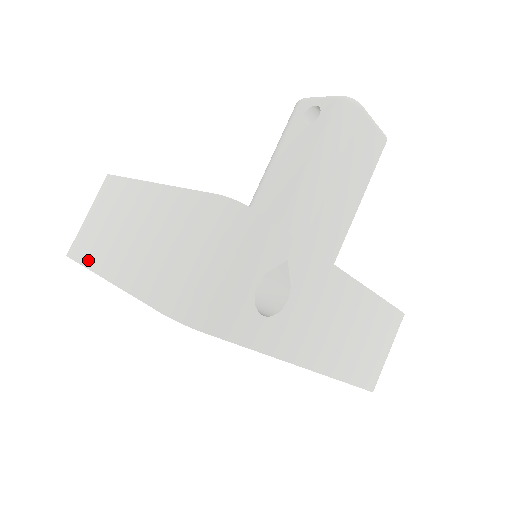
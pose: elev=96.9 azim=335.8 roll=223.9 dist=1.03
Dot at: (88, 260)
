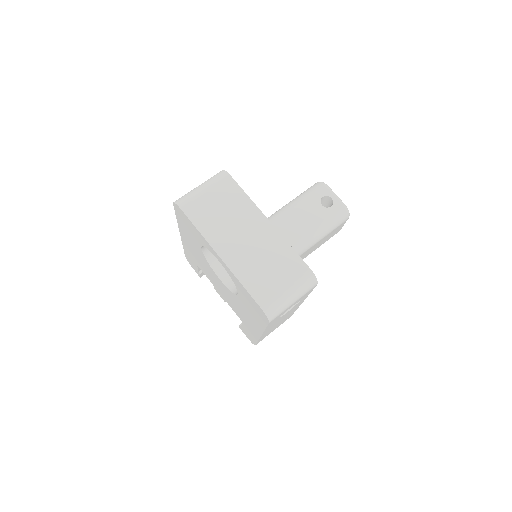
Dot at: (203, 229)
